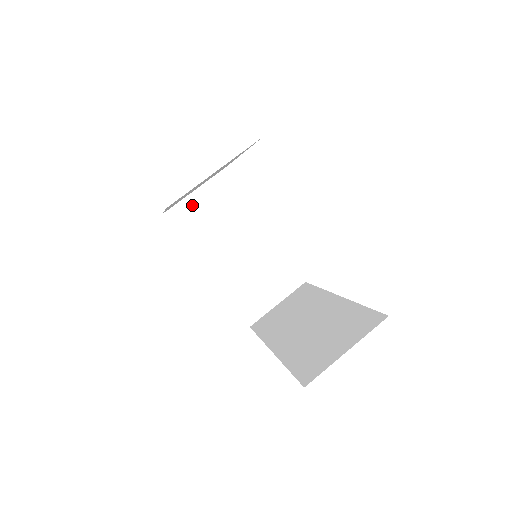
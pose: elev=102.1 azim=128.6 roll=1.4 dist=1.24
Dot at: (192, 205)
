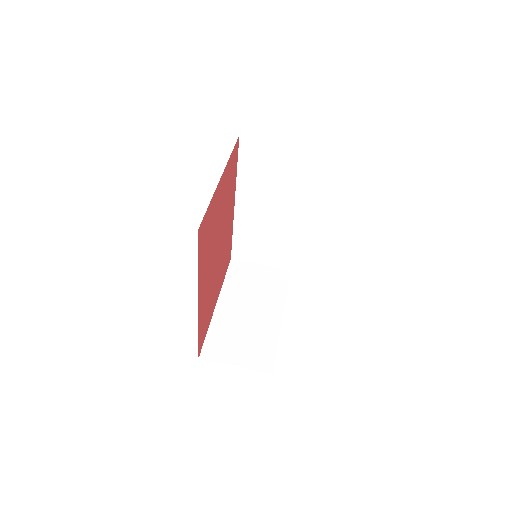
Dot at: (252, 269)
